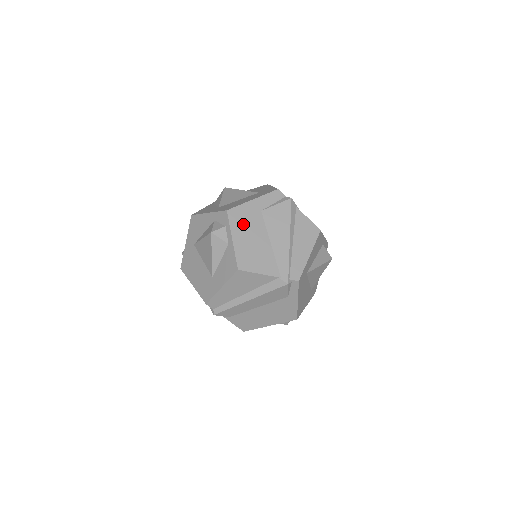
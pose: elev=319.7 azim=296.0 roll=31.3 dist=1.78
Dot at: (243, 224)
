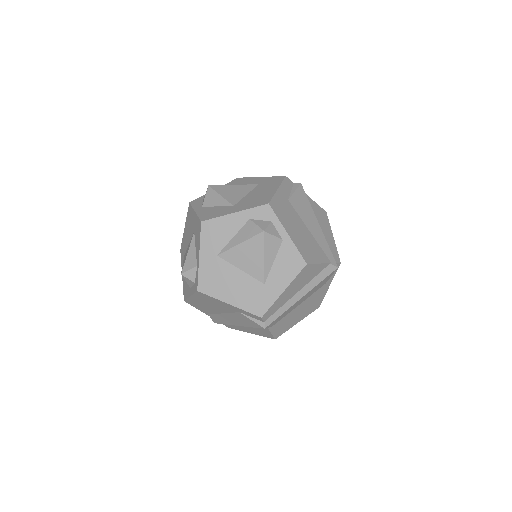
Dot at: (285, 216)
